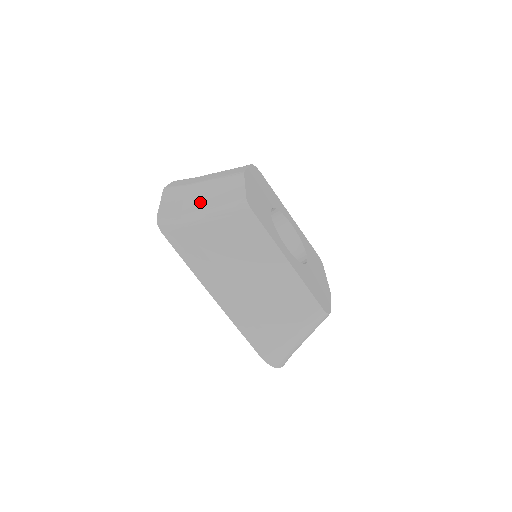
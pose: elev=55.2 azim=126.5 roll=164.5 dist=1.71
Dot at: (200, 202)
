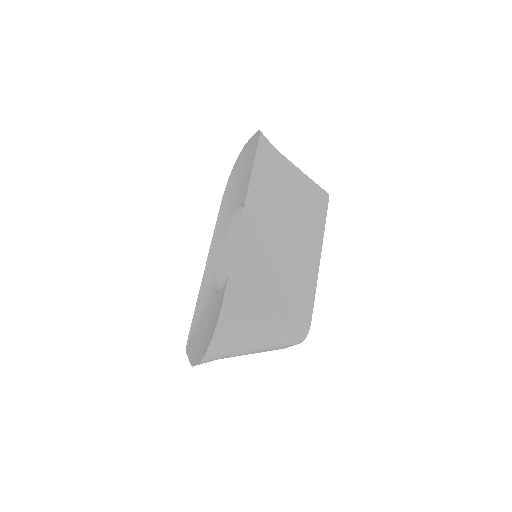
Dot at: occluded
